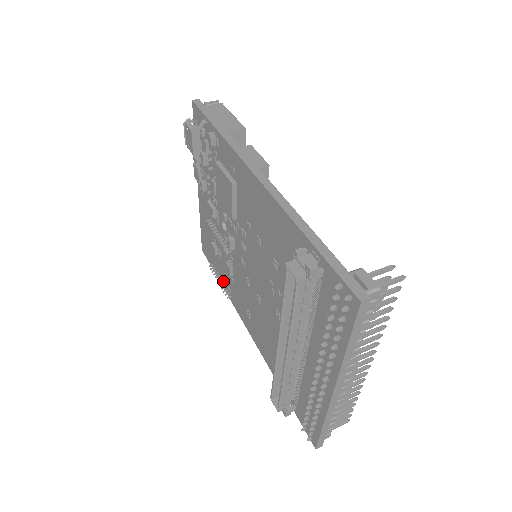
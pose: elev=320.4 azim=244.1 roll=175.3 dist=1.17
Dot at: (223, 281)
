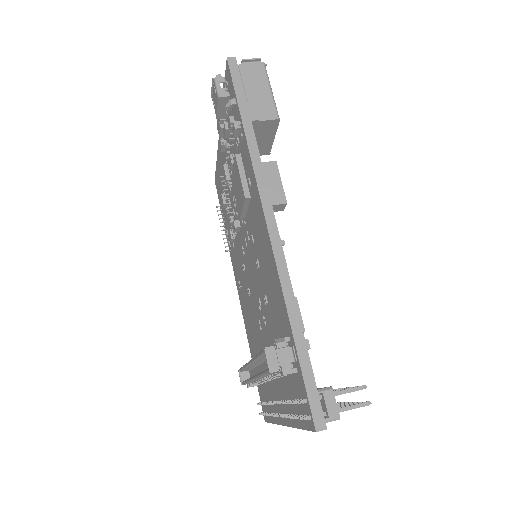
Dot at: occluded
